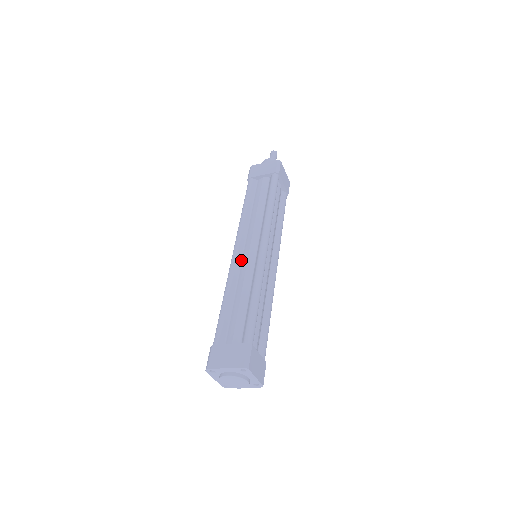
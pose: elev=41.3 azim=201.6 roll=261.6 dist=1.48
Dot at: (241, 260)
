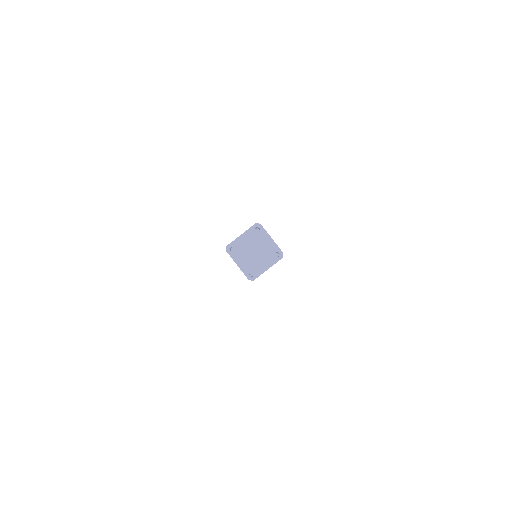
Dot at: occluded
